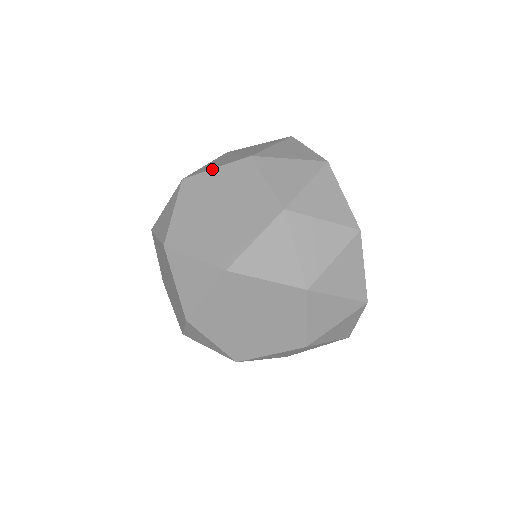
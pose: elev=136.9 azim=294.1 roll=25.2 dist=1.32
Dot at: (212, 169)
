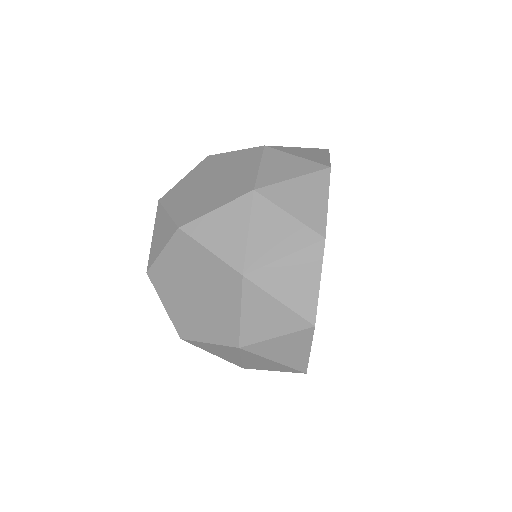
Dot at: (232, 151)
